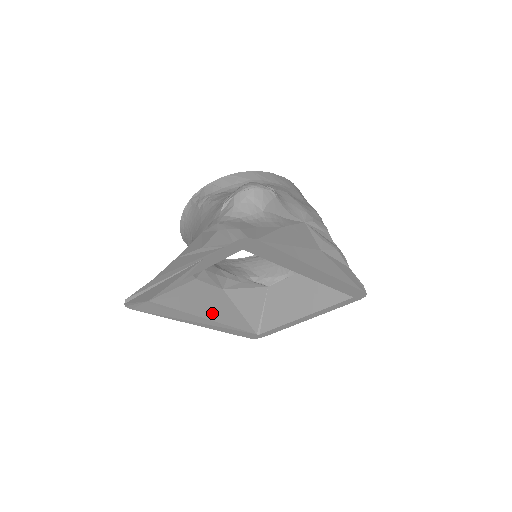
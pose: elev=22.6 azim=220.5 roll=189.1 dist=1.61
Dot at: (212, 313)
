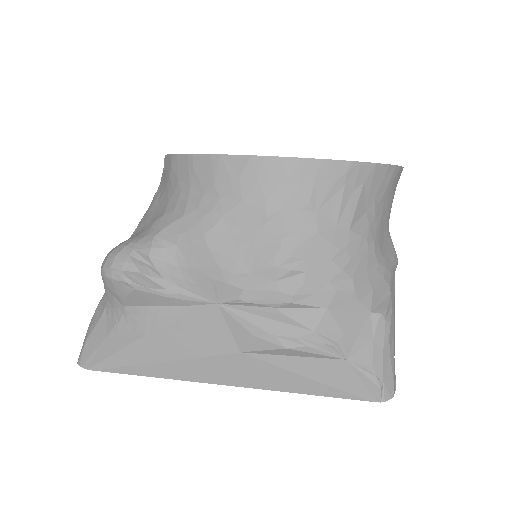
Dot at: occluded
